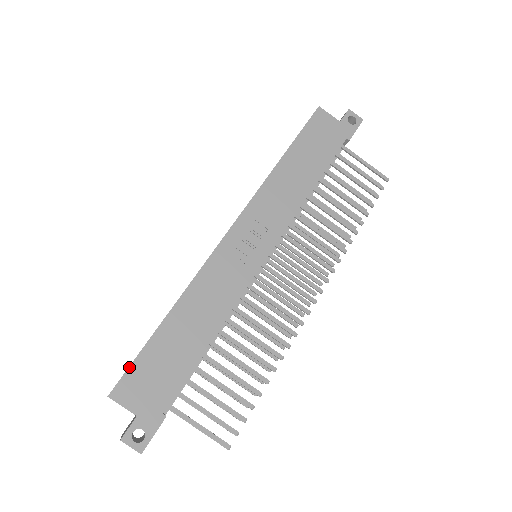
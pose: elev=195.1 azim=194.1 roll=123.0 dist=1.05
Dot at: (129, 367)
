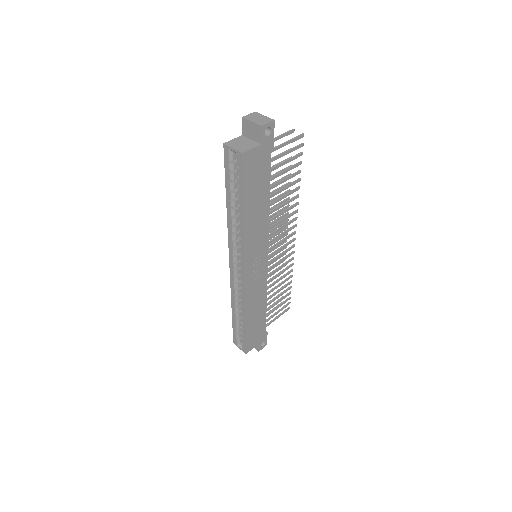
Dot at: (246, 344)
